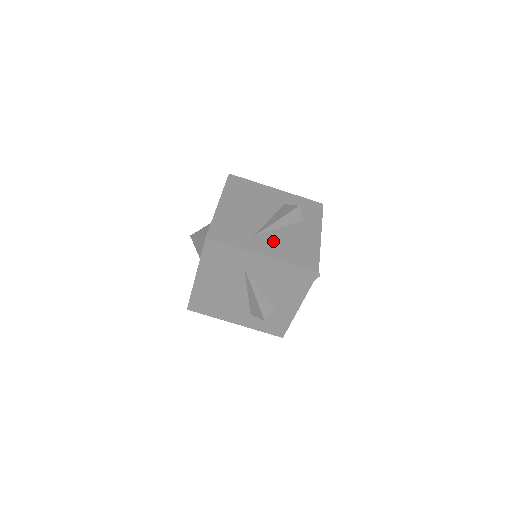
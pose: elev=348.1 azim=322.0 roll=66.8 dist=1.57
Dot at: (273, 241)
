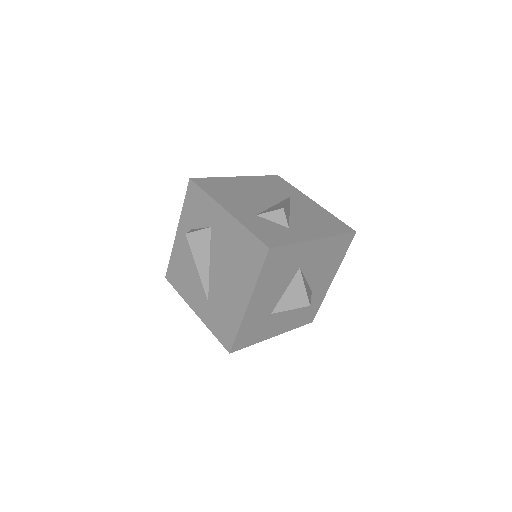
Dot at: occluded
